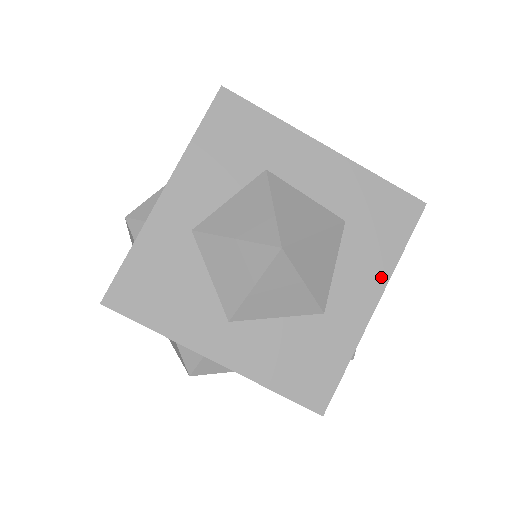
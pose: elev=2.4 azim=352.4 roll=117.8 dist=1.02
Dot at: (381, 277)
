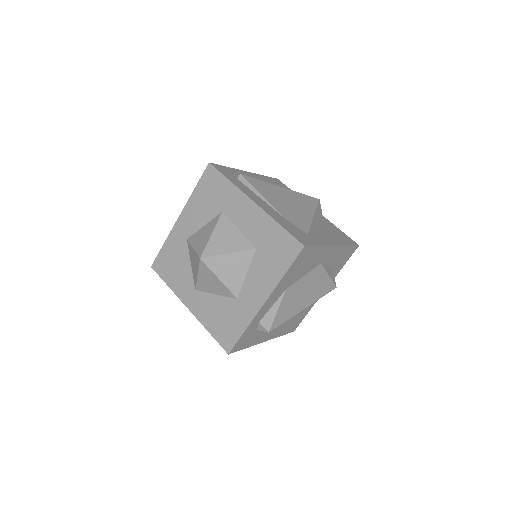
Dot at: (270, 286)
